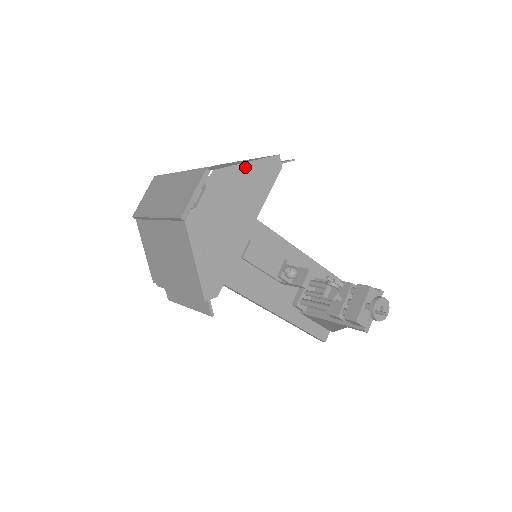
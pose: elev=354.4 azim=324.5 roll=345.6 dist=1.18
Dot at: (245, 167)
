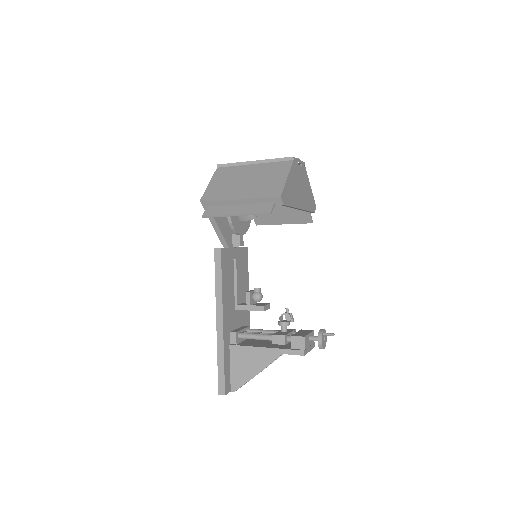
Dot at: (310, 187)
